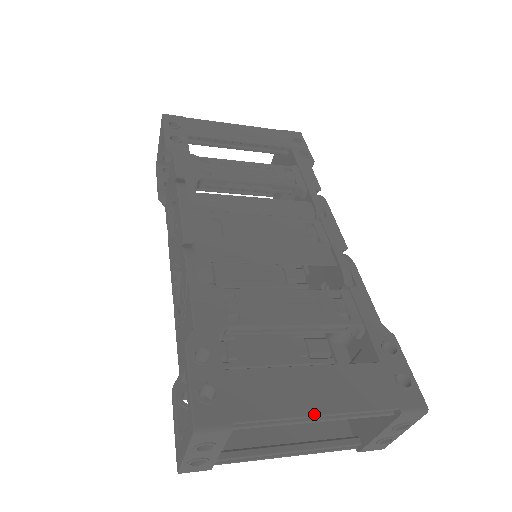
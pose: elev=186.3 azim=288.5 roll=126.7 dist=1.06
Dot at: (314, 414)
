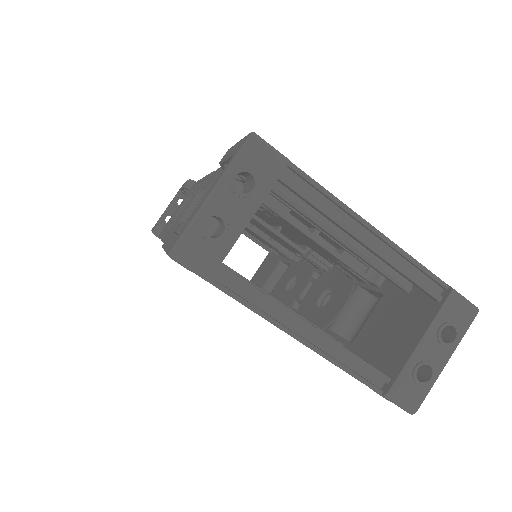
Dot at: occluded
